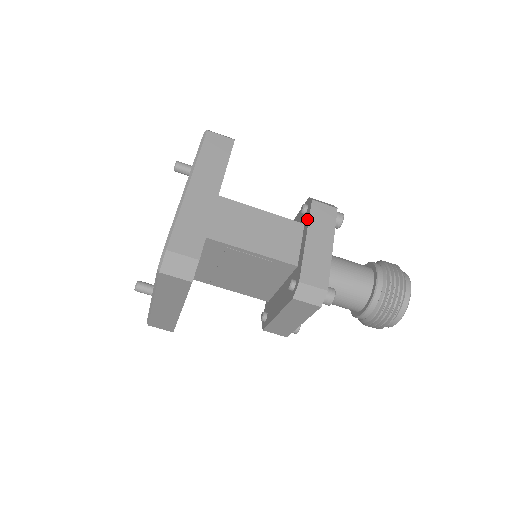
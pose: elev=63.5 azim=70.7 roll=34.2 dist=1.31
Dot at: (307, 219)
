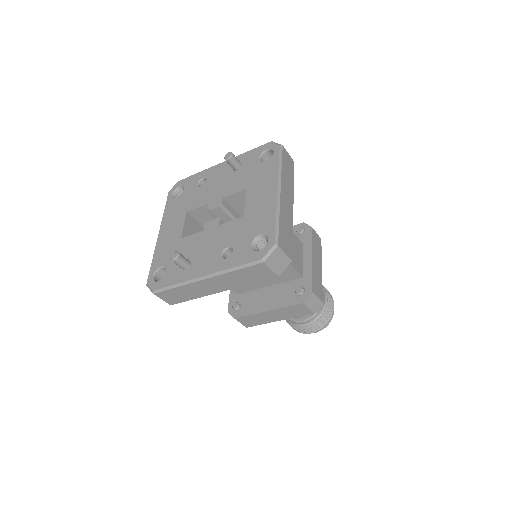
Dot at: (309, 241)
